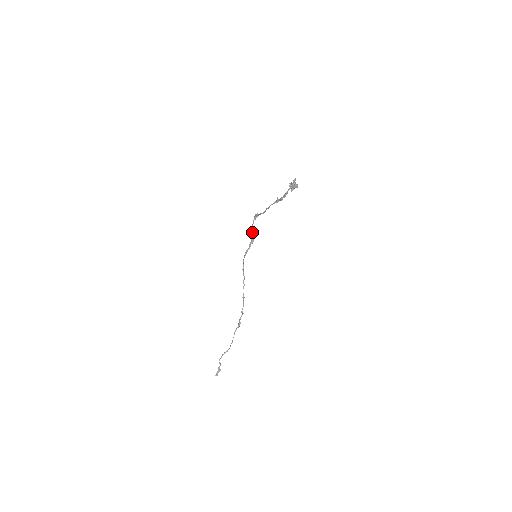
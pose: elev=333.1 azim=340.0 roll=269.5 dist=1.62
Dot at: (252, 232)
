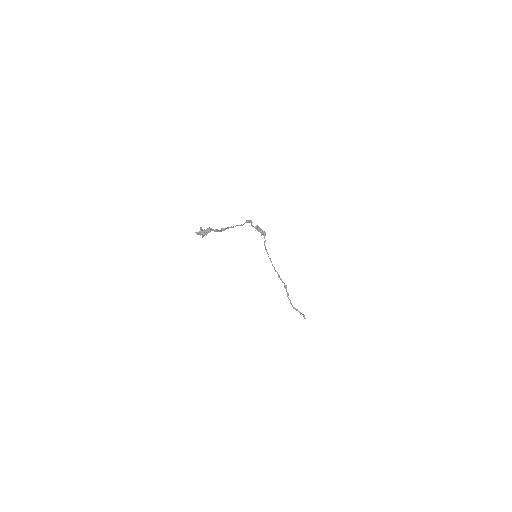
Dot at: (258, 230)
